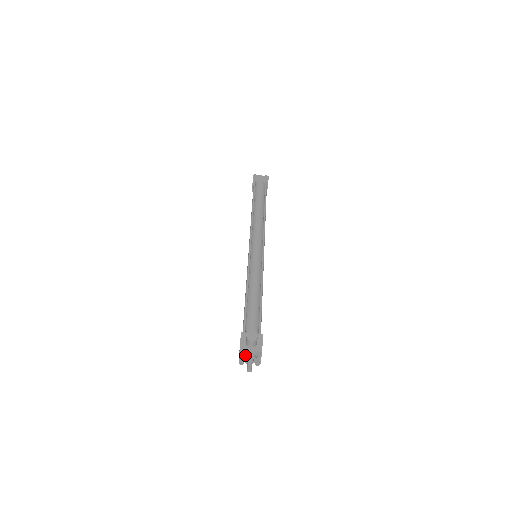
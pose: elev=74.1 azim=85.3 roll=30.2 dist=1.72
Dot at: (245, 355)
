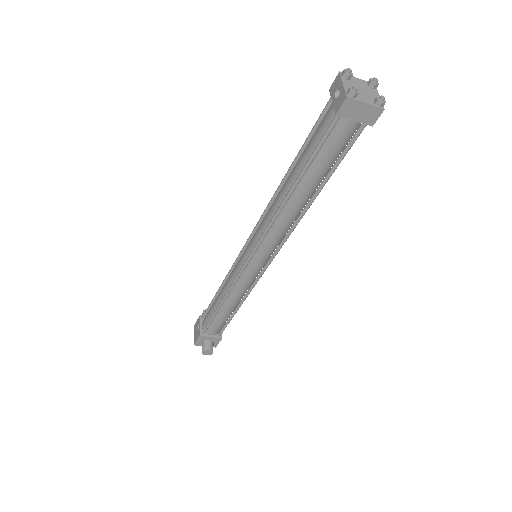
Dot at: occluded
